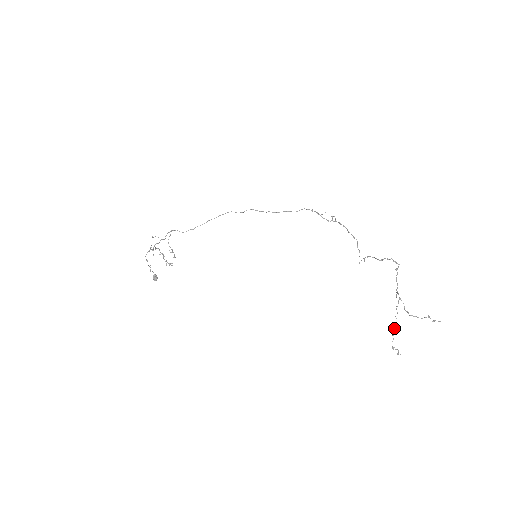
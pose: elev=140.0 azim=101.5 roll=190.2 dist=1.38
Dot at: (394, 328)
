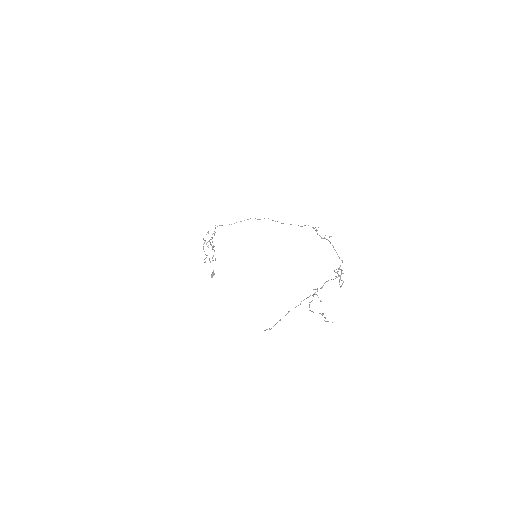
Dot at: occluded
